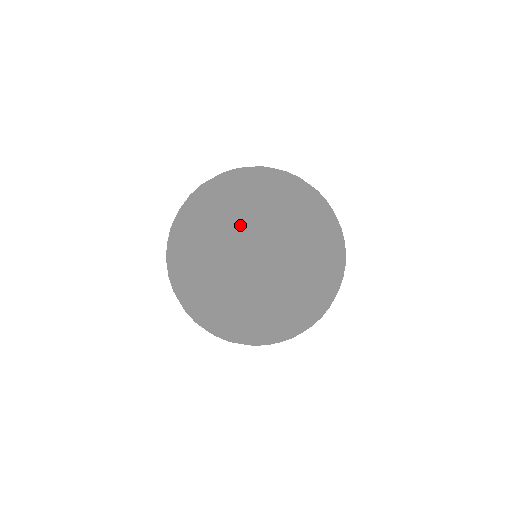
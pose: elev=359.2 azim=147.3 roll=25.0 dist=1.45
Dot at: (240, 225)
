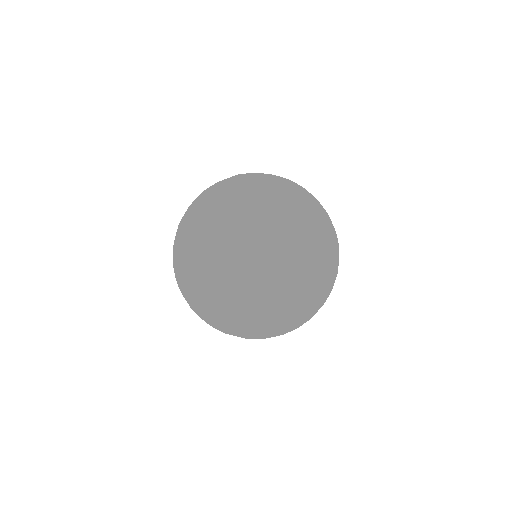
Dot at: (296, 191)
